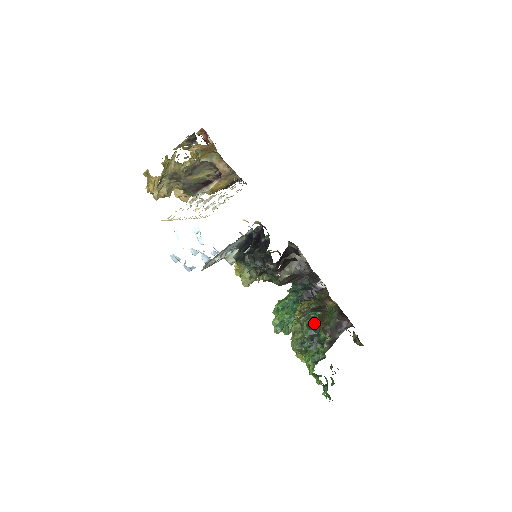
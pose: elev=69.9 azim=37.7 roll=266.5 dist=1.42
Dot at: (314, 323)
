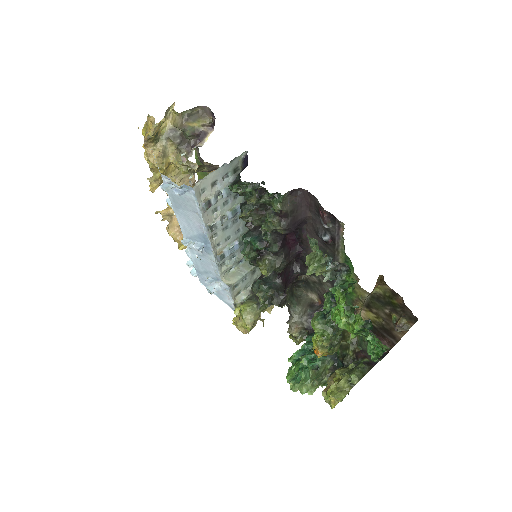
Dot at: occluded
